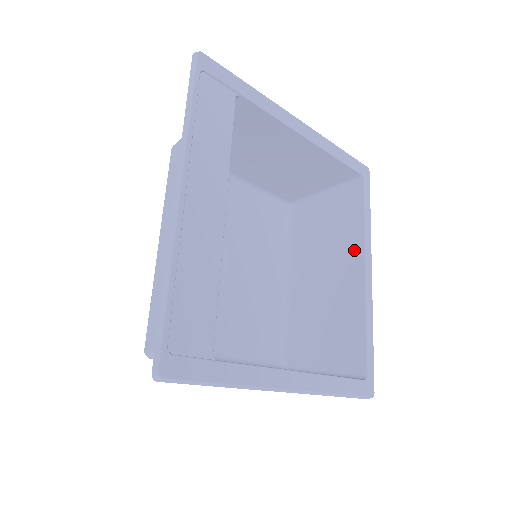
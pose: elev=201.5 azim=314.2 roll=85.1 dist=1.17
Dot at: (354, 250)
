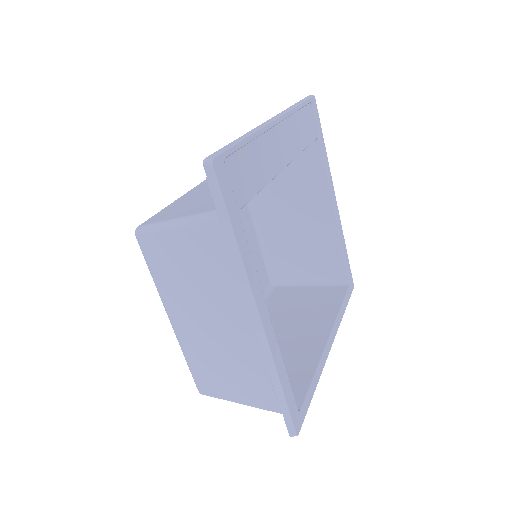
Dot at: (324, 322)
